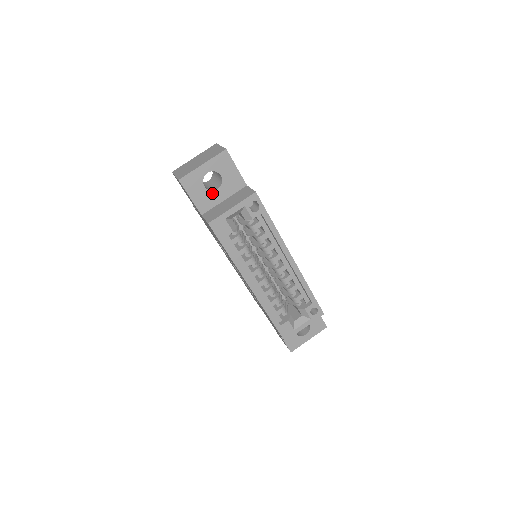
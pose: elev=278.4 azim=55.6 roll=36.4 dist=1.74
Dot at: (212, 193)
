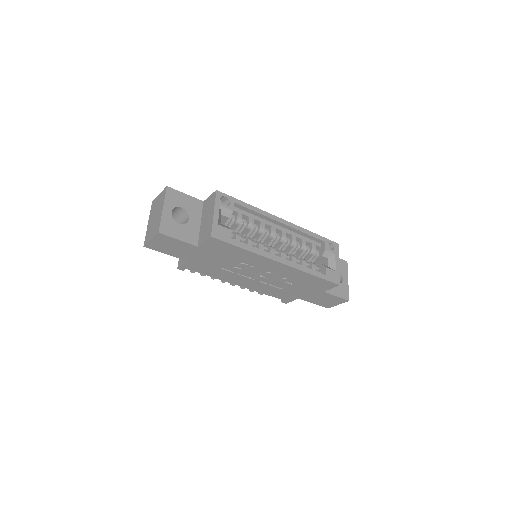
Dot at: (188, 225)
